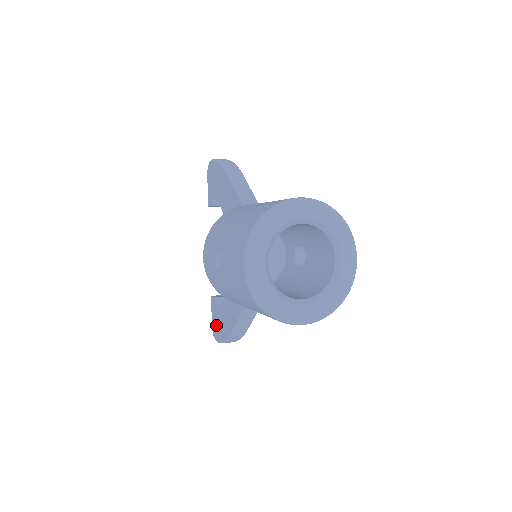
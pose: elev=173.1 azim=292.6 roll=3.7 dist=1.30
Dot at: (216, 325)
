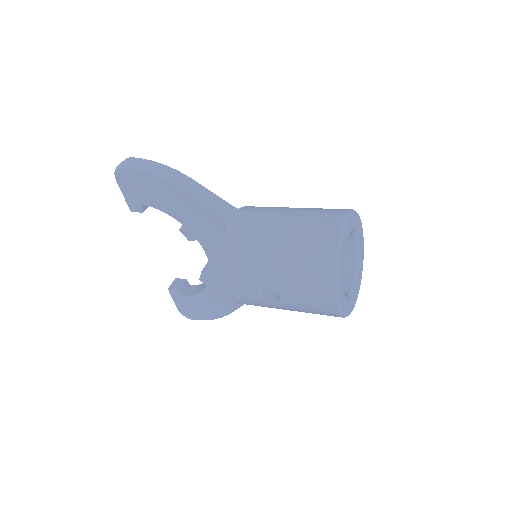
Dot at: (190, 309)
